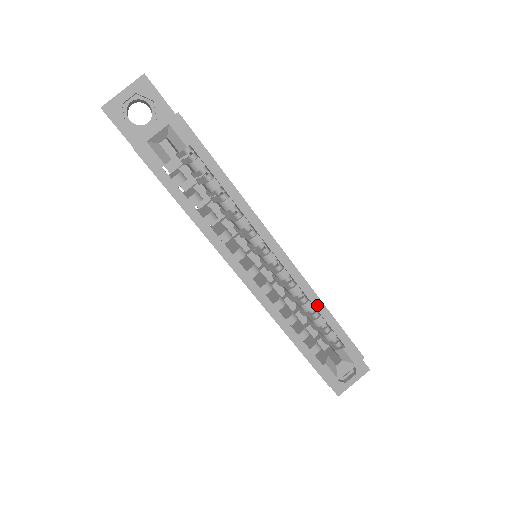
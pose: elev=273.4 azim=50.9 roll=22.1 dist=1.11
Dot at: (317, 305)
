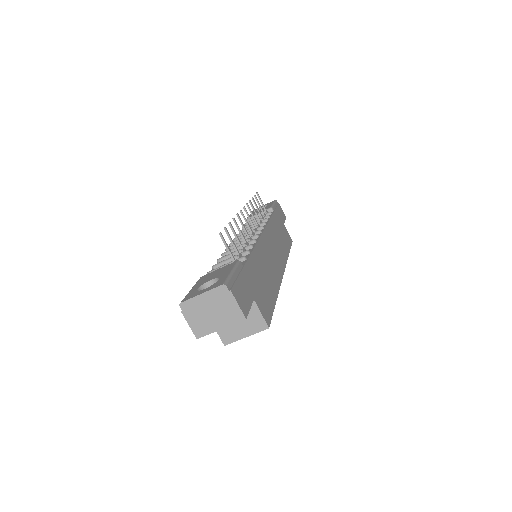
Dot at: occluded
